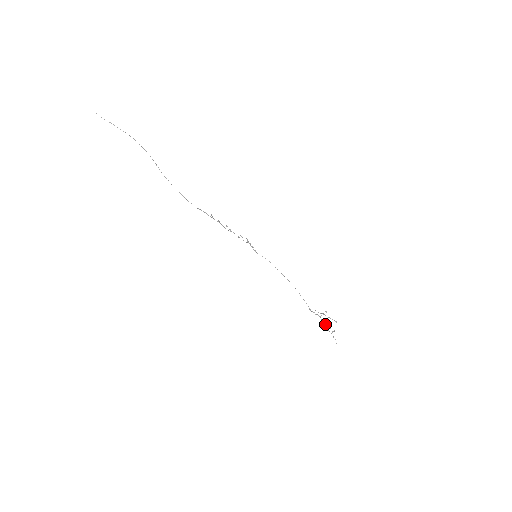
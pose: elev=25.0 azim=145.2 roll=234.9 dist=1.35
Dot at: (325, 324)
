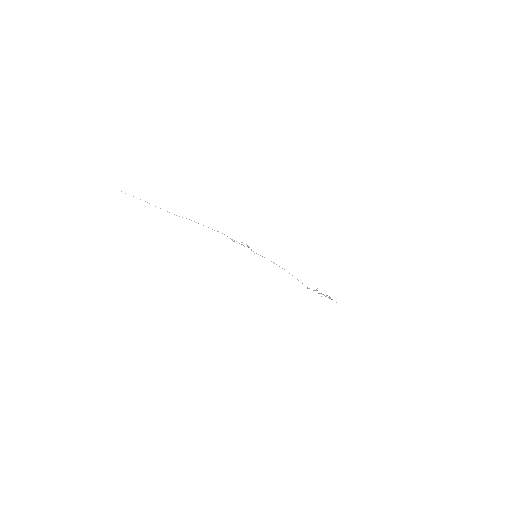
Dot at: occluded
